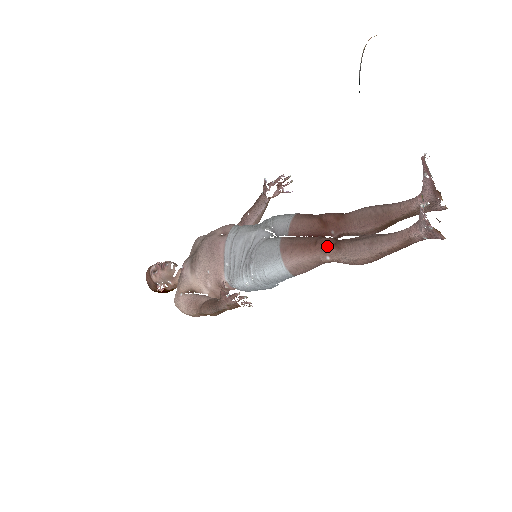
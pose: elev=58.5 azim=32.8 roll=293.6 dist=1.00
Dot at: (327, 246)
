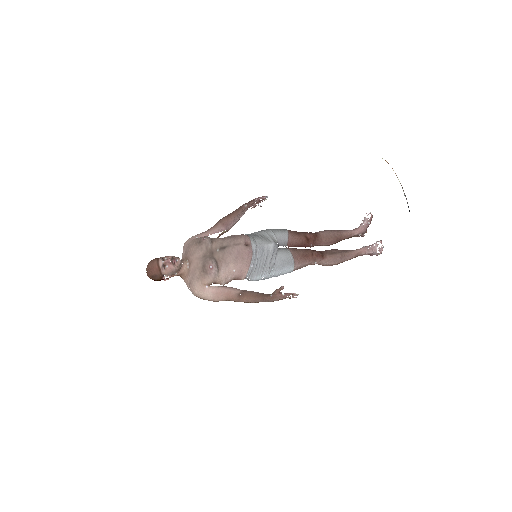
Dot at: (319, 257)
